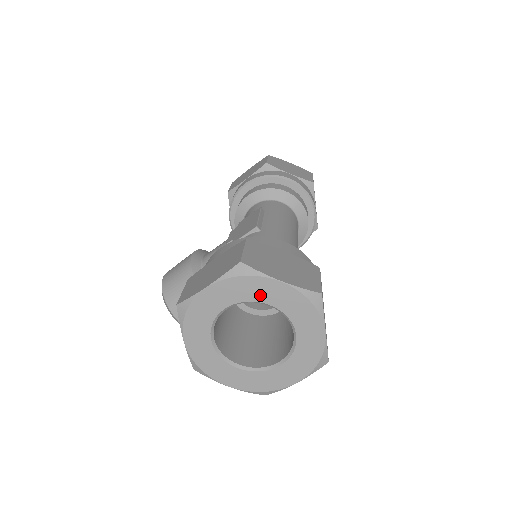
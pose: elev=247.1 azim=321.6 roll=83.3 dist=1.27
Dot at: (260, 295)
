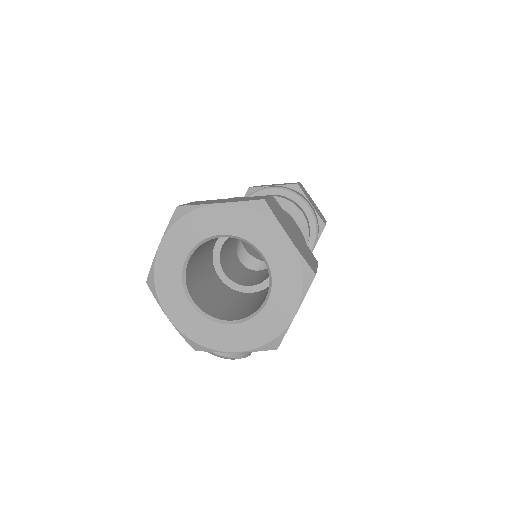
Dot at: (208, 229)
